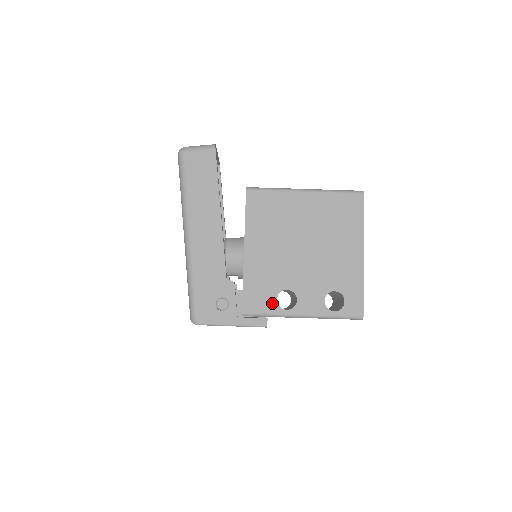
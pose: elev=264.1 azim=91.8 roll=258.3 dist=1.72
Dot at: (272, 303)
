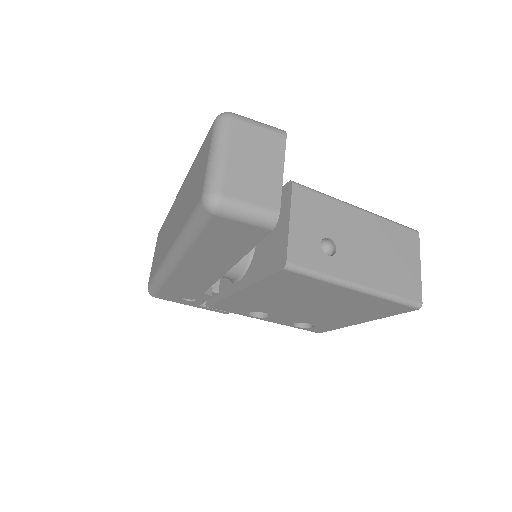
Dot at: (242, 312)
